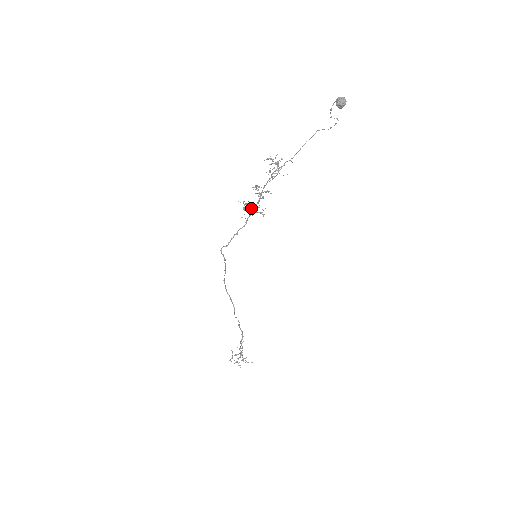
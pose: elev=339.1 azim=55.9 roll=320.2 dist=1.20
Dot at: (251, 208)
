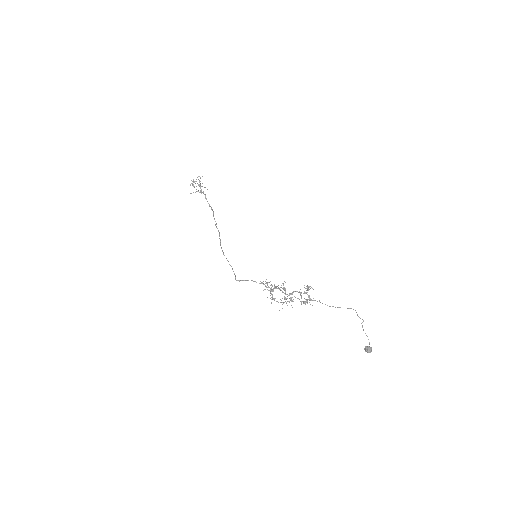
Dot at: occluded
